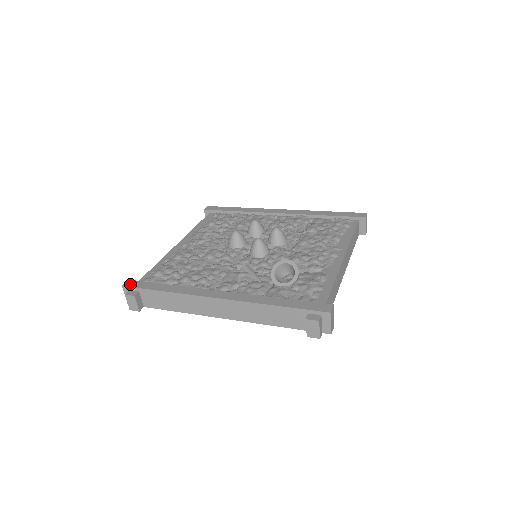
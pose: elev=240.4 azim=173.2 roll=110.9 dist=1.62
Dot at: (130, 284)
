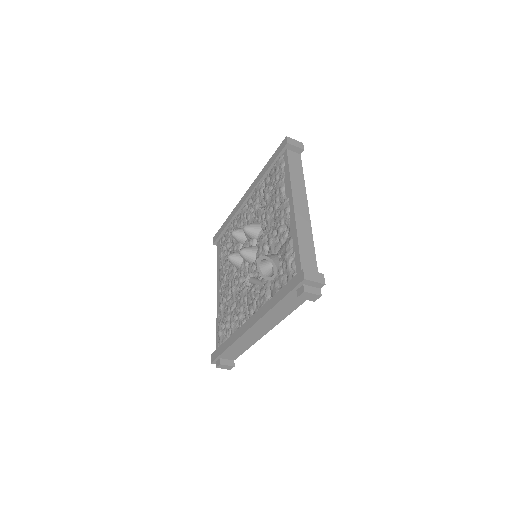
Dot at: (213, 358)
